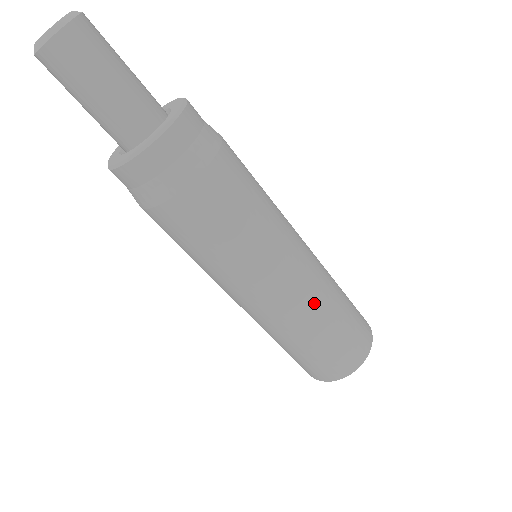
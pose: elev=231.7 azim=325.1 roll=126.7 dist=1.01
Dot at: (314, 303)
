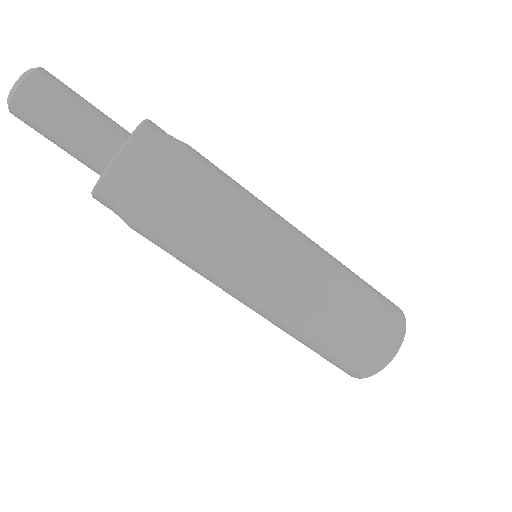
Dot at: (322, 289)
